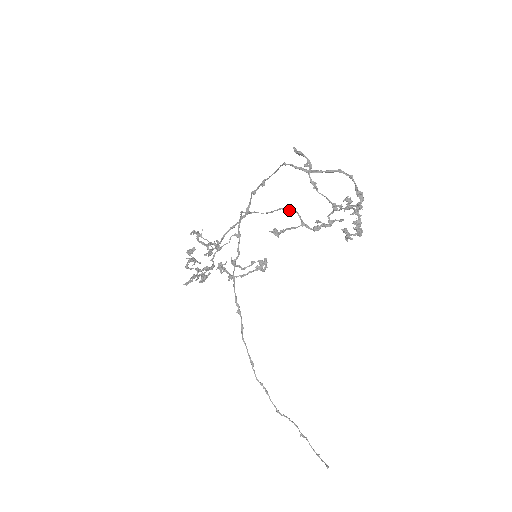
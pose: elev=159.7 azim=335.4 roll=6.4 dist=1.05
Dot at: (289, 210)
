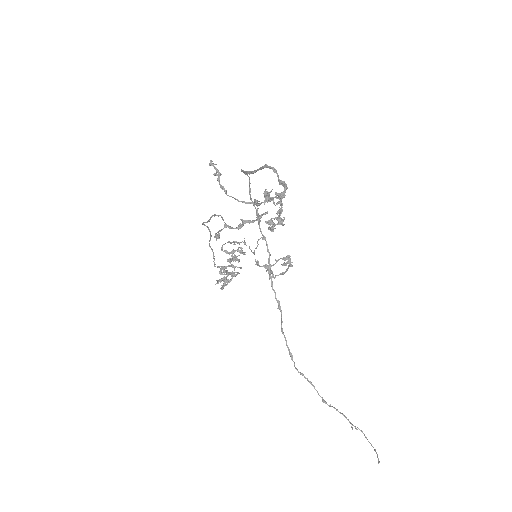
Dot at: occluded
